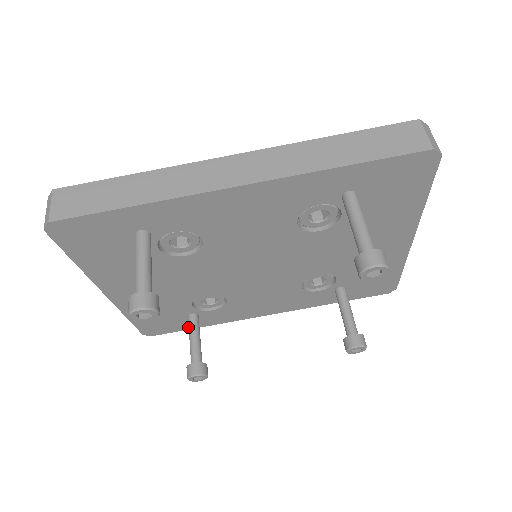
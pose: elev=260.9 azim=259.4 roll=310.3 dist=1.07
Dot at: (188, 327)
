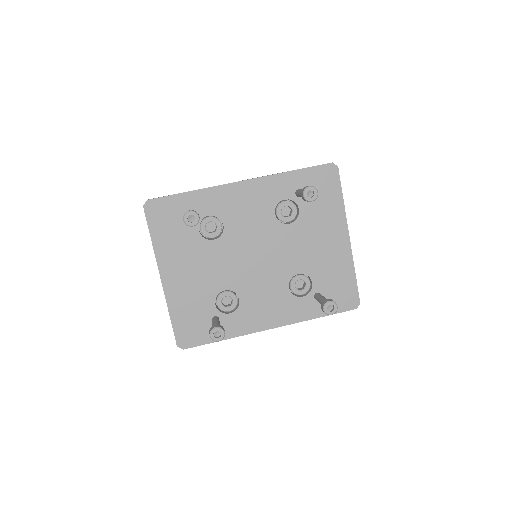
Dot at: (211, 339)
